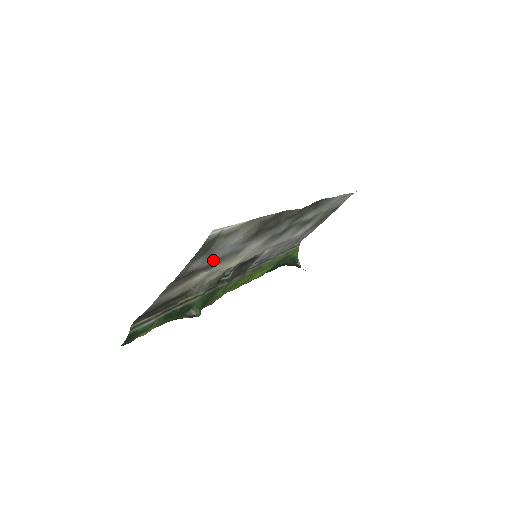
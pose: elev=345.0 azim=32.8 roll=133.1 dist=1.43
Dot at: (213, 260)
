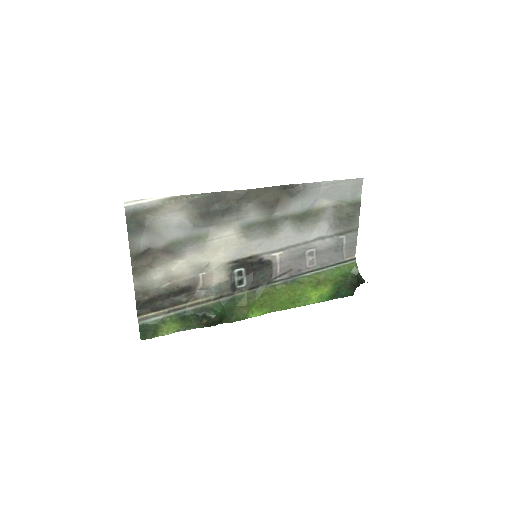
Dot at: (167, 241)
